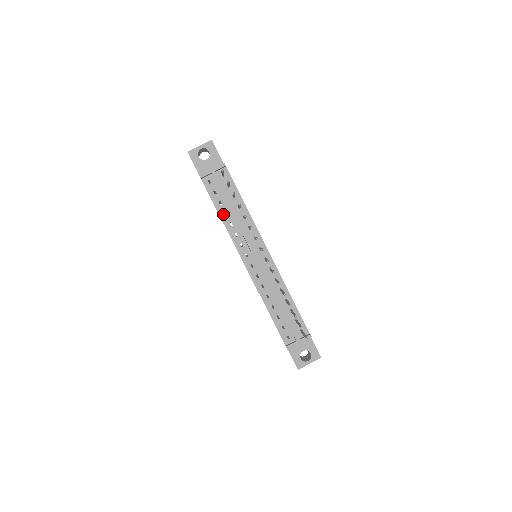
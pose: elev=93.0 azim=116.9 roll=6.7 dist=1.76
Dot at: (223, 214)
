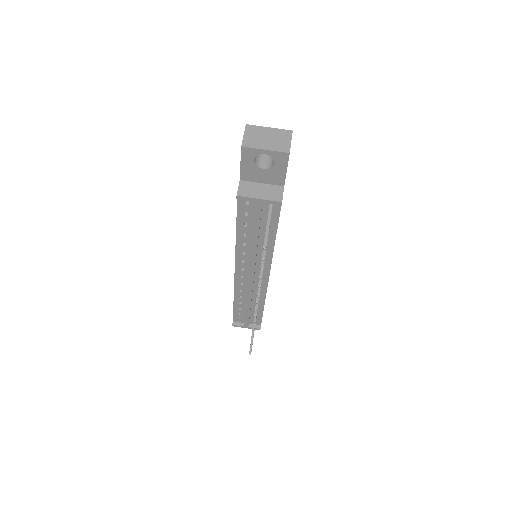
Dot at: (241, 234)
